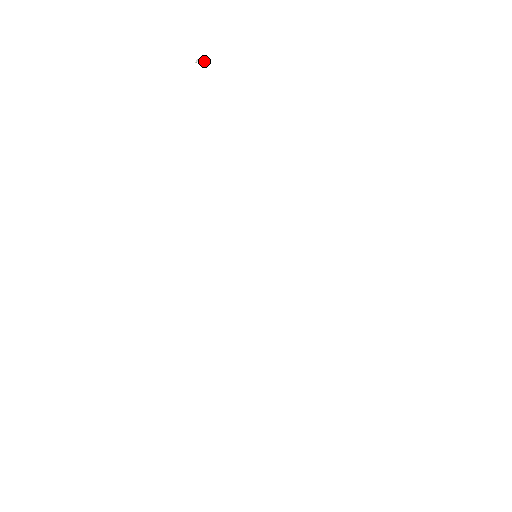
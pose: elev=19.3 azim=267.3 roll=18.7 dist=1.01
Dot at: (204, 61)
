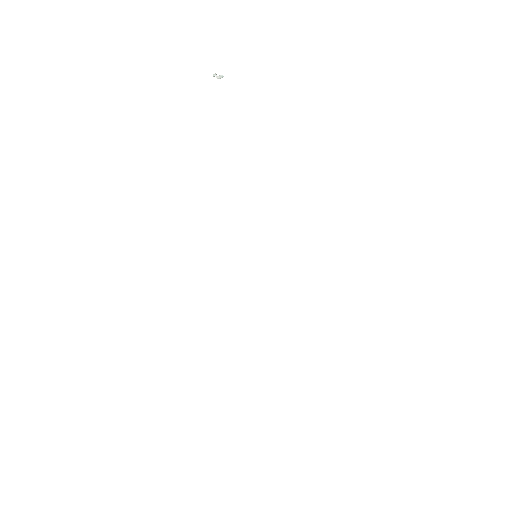
Dot at: (220, 76)
